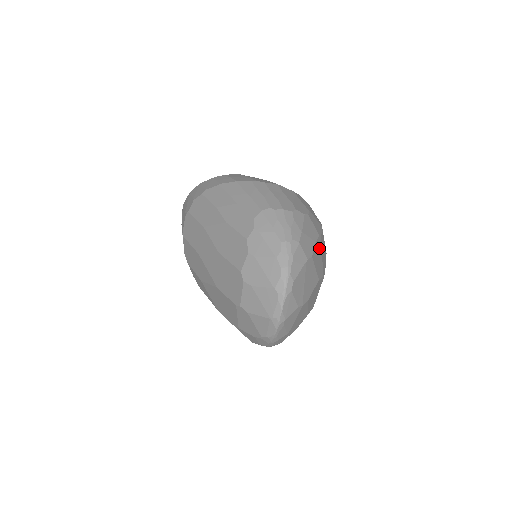
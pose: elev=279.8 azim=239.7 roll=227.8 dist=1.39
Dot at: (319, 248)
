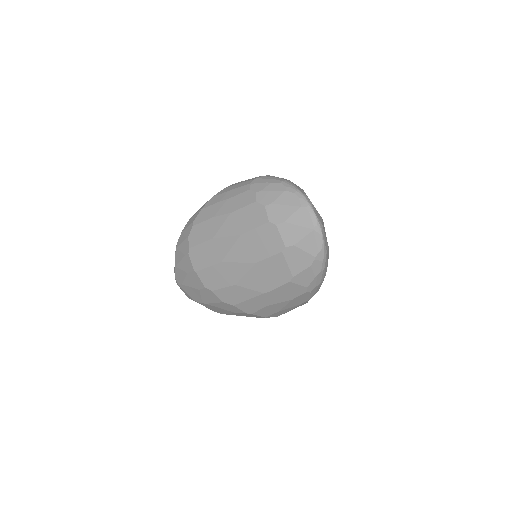
Dot at: occluded
